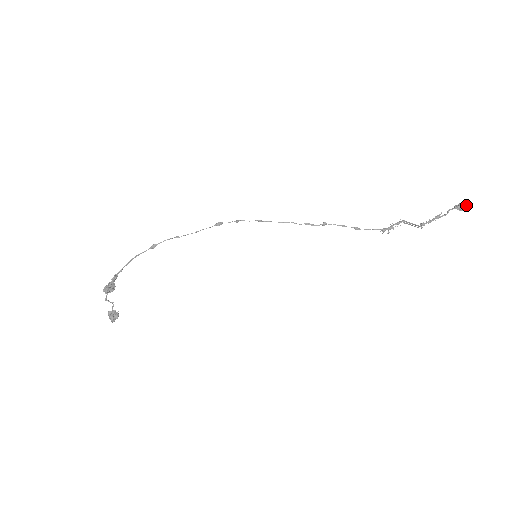
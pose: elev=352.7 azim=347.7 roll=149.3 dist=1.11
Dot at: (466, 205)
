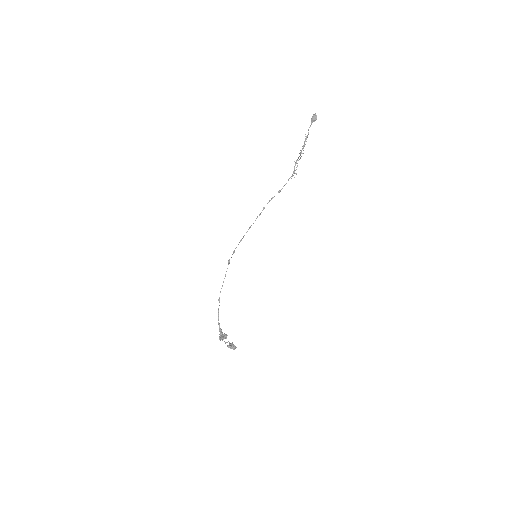
Dot at: (315, 115)
